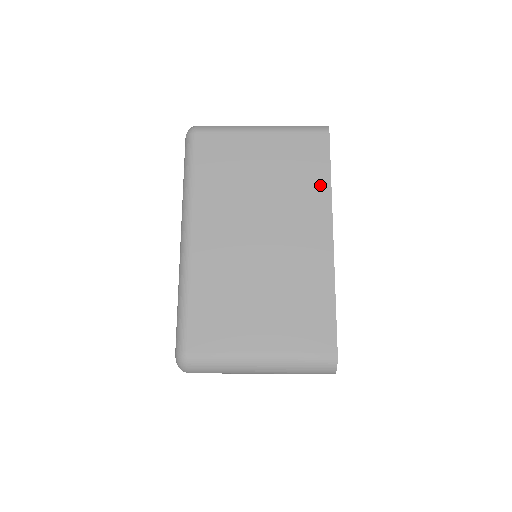
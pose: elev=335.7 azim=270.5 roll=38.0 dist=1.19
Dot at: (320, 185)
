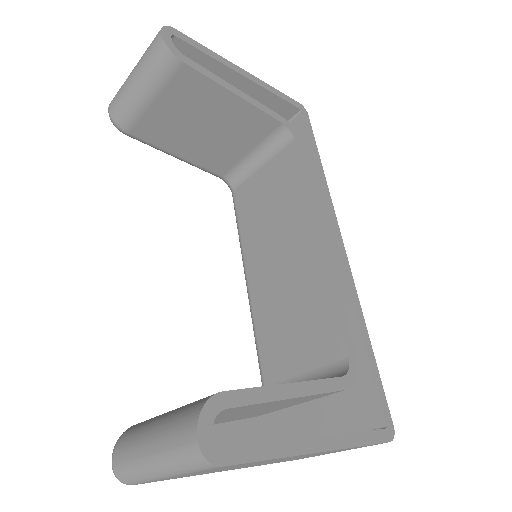
Dot at: occluded
